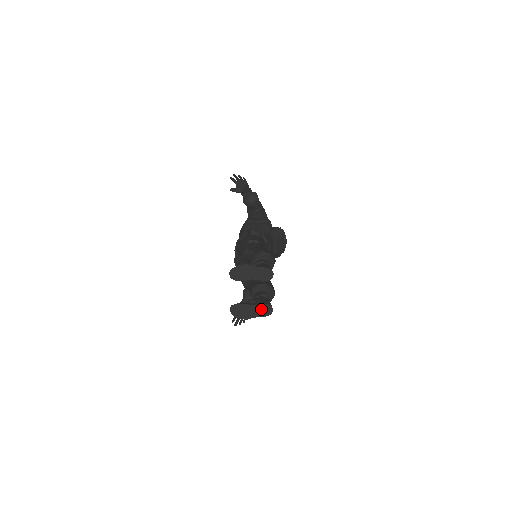
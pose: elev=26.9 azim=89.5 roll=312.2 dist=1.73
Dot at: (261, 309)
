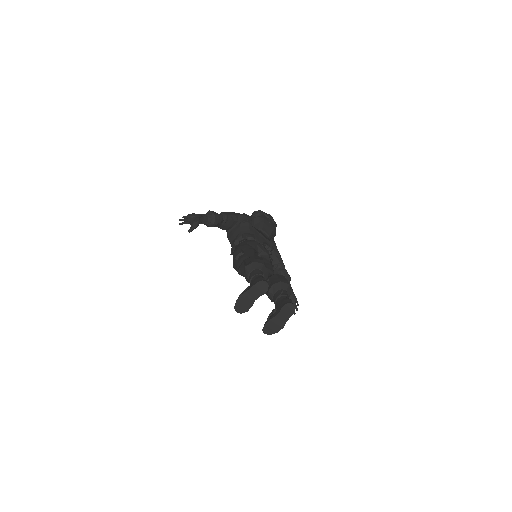
Dot at: (285, 312)
